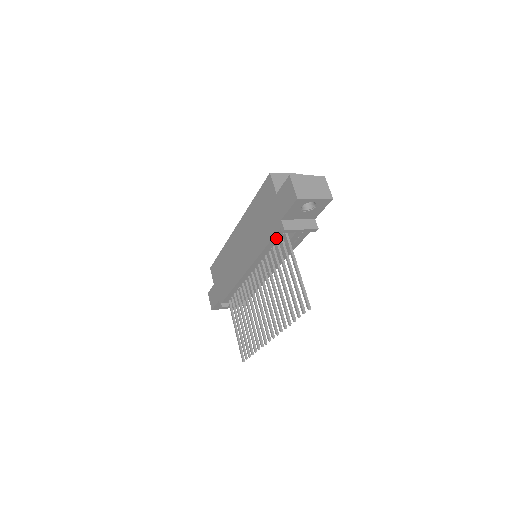
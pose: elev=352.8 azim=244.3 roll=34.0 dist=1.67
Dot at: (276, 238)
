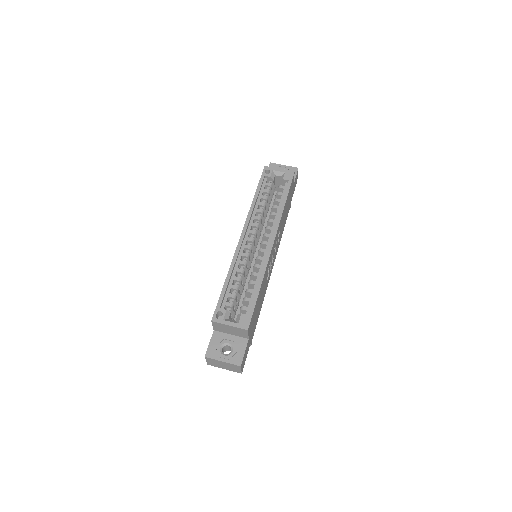
Dot at: occluded
